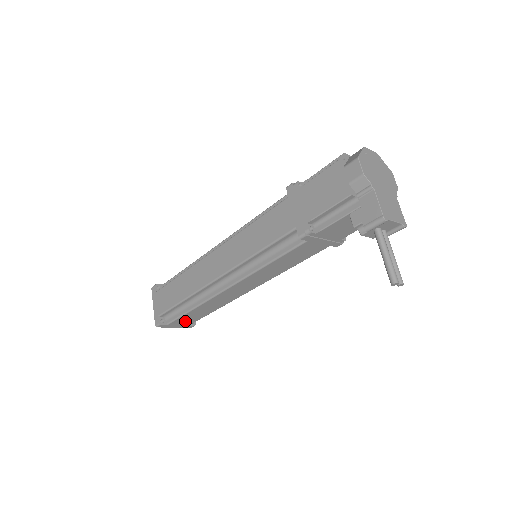
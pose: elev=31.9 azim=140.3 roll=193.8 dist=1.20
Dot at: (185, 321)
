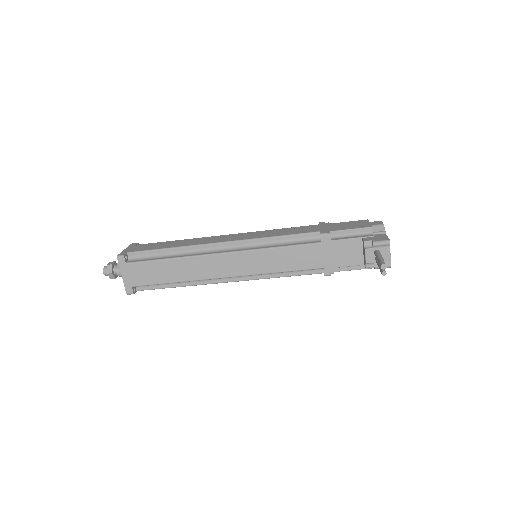
Dot at: (141, 274)
